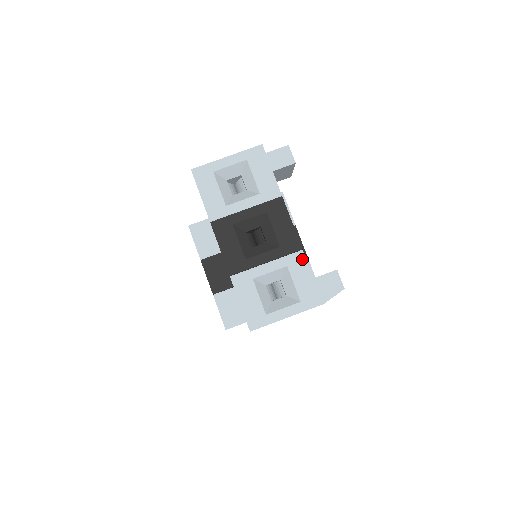
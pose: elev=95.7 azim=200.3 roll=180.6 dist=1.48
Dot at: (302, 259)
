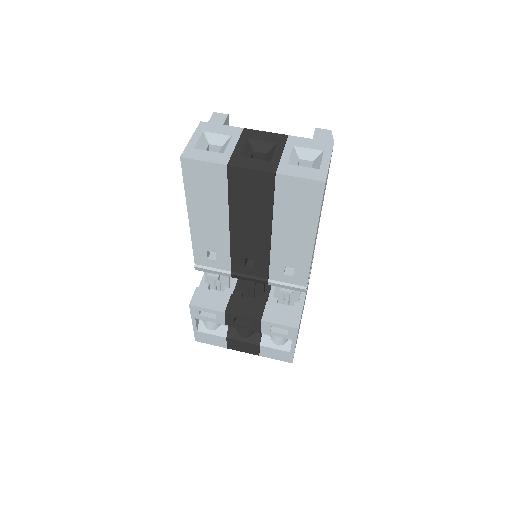
Dot at: (295, 138)
